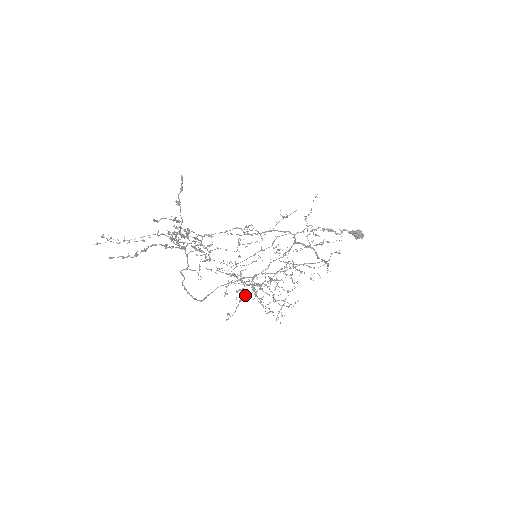
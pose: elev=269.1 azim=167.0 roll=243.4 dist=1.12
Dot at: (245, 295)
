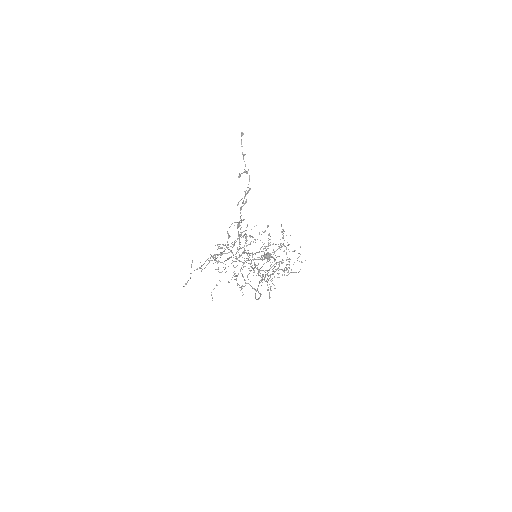
Dot at: occluded
